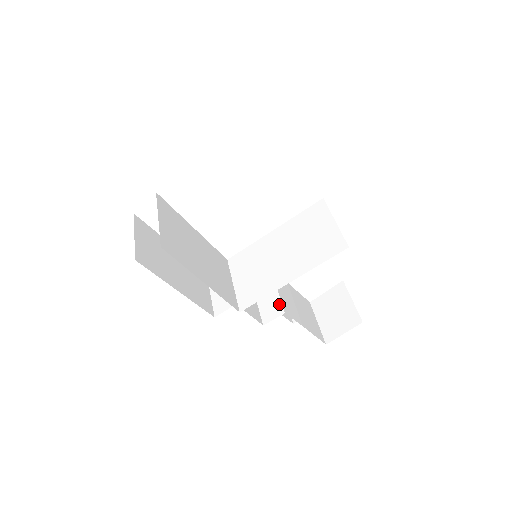
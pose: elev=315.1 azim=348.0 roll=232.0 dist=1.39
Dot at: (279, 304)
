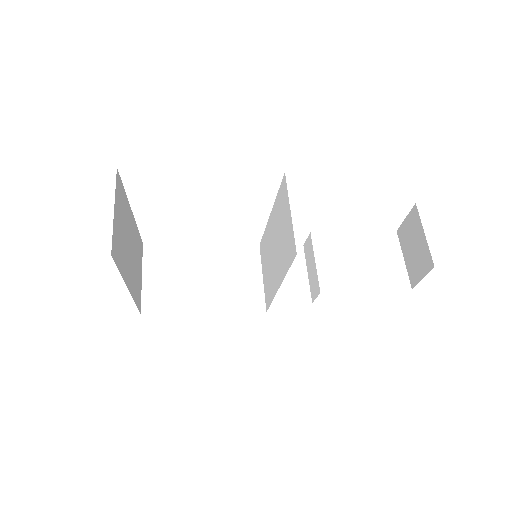
Dot at: (317, 280)
